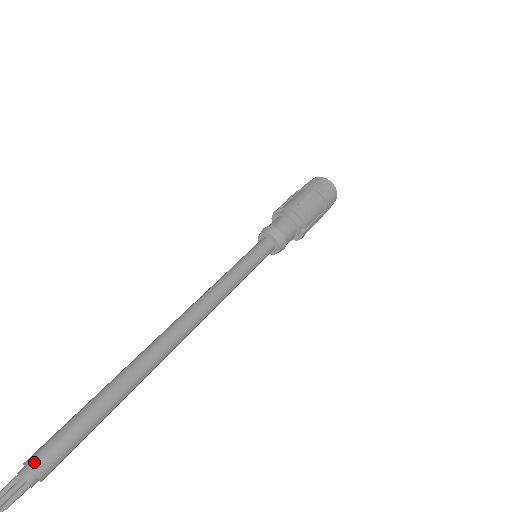
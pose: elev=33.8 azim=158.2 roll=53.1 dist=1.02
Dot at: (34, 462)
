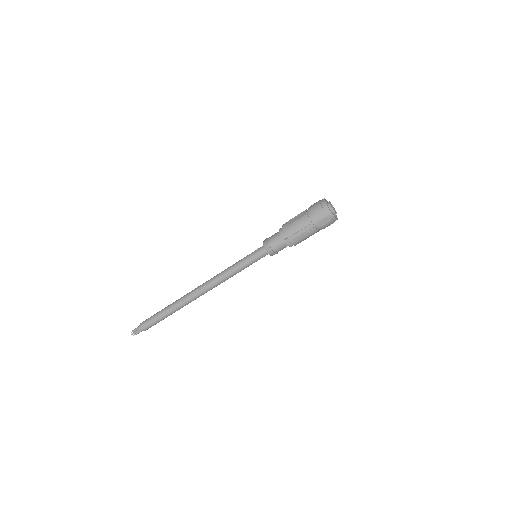
Dot at: (142, 322)
